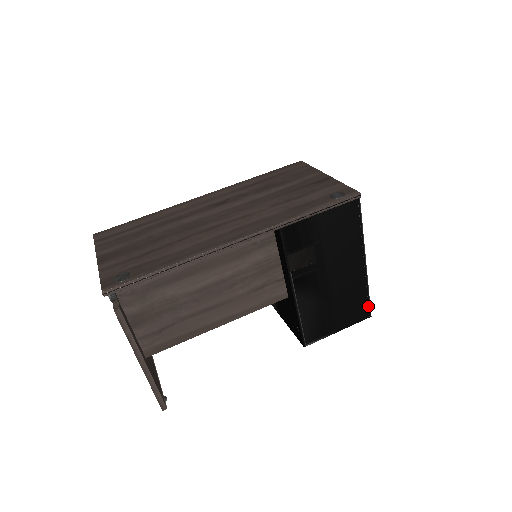
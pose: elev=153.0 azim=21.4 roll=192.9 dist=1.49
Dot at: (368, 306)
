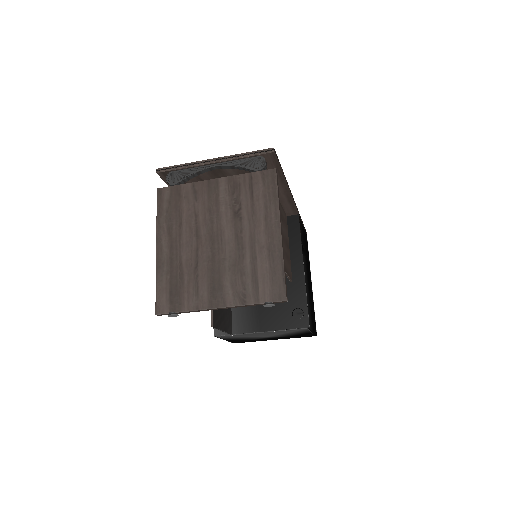
Dot at: (315, 324)
